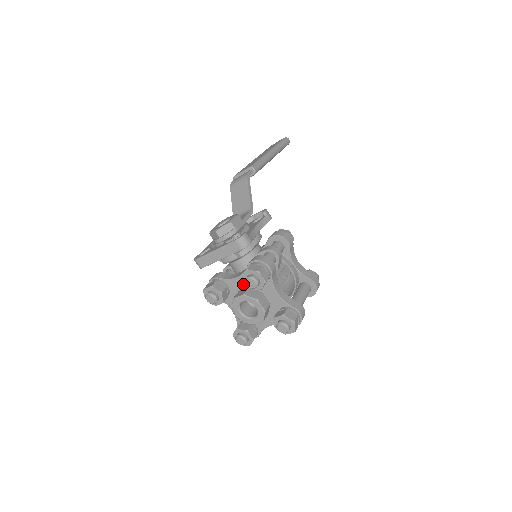
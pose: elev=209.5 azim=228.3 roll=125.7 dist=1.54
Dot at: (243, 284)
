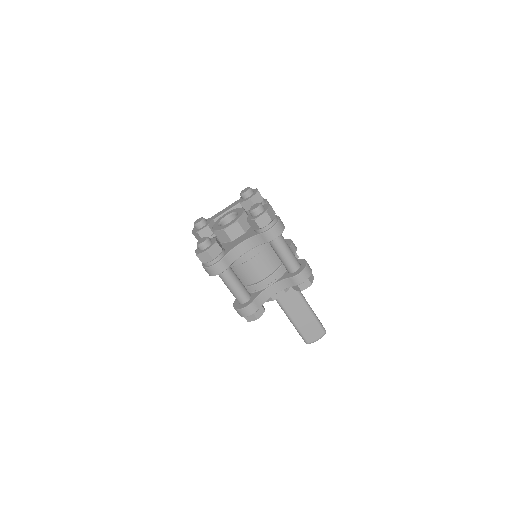
Dot at: occluded
